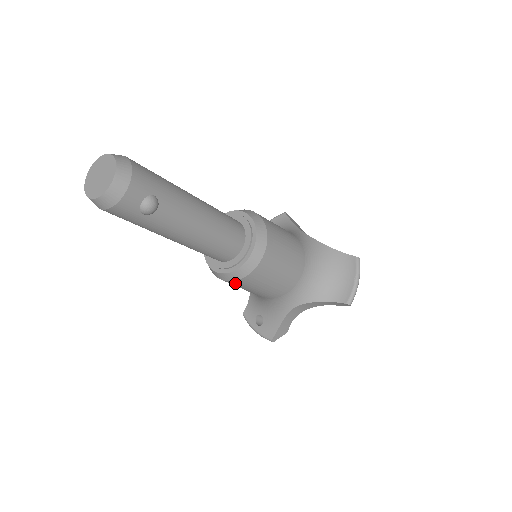
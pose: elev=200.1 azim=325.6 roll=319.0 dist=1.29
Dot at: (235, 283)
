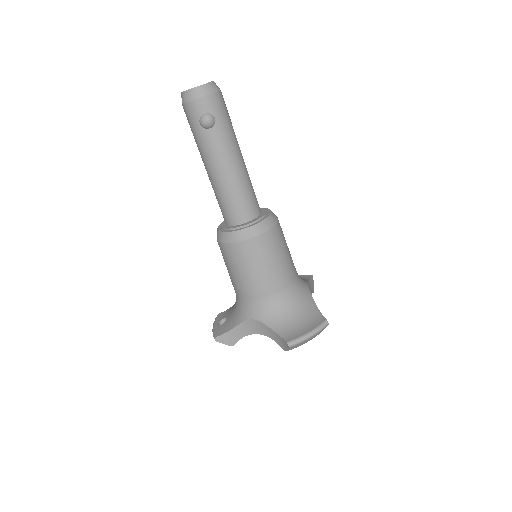
Dot at: (223, 248)
